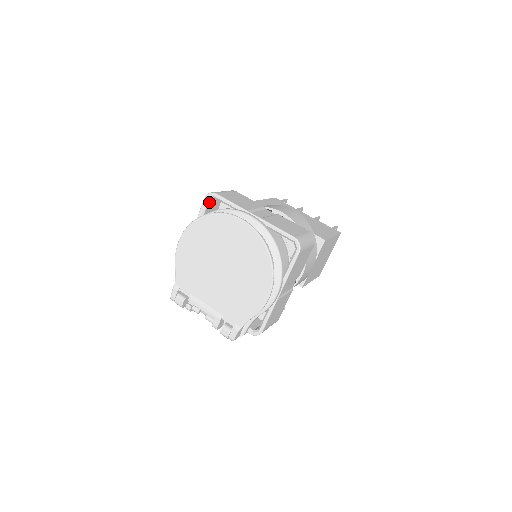
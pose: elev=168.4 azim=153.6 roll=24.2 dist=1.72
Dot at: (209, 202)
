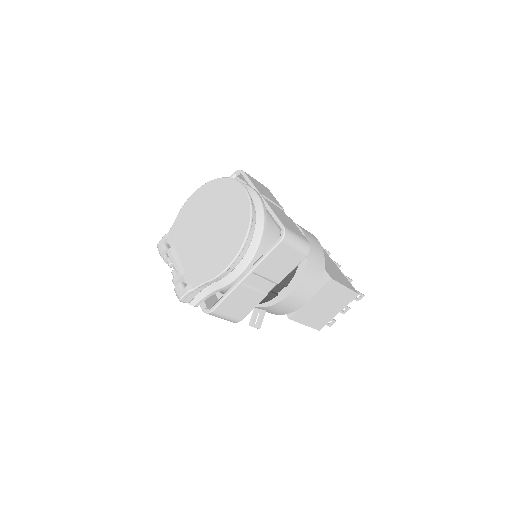
Dot at: (236, 179)
